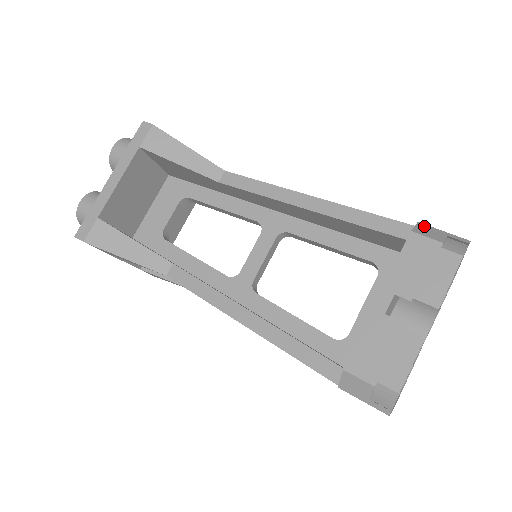
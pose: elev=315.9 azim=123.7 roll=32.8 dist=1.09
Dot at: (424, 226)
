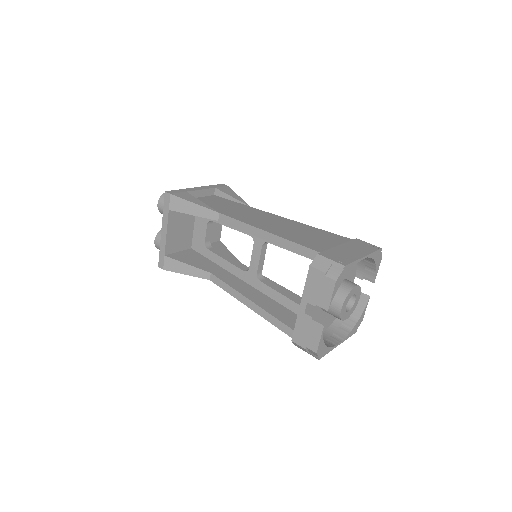
Dot at: (320, 258)
